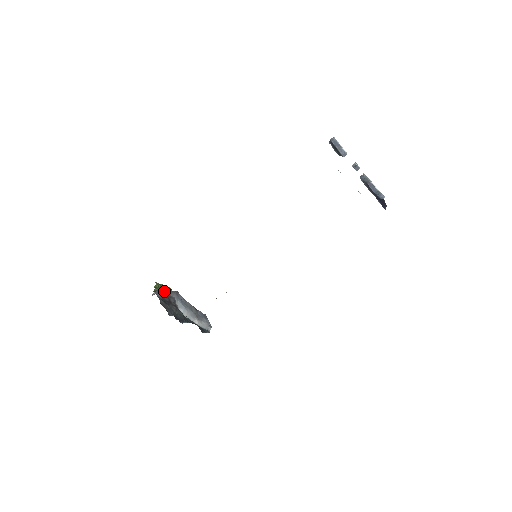
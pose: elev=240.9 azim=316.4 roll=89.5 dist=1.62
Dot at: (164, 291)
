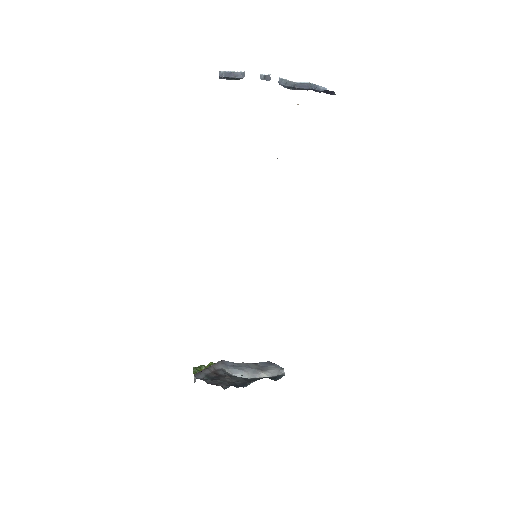
Dot at: (205, 370)
